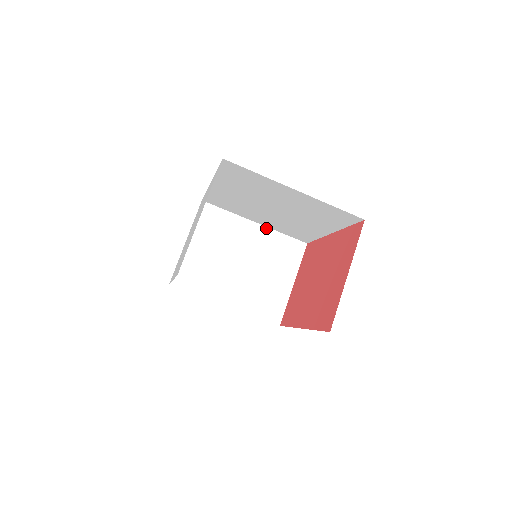
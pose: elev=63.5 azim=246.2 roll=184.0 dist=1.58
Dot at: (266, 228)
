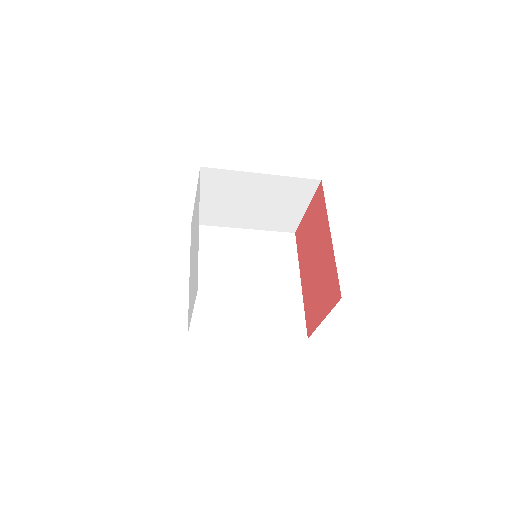
Dot at: (275, 176)
